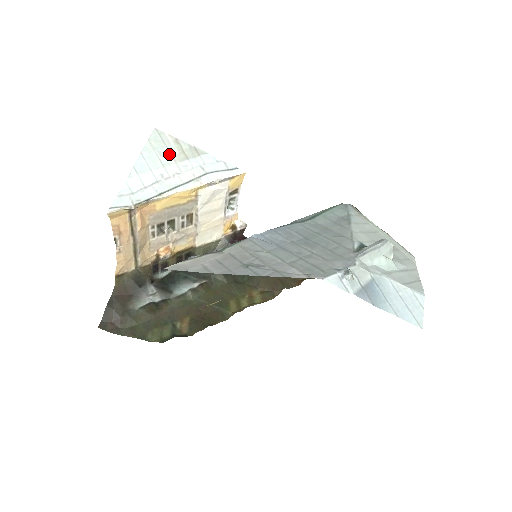
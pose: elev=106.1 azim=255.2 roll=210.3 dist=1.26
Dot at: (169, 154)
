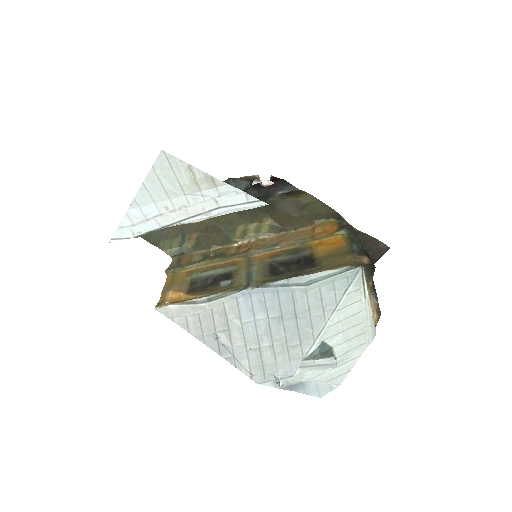
Dot at: (177, 184)
